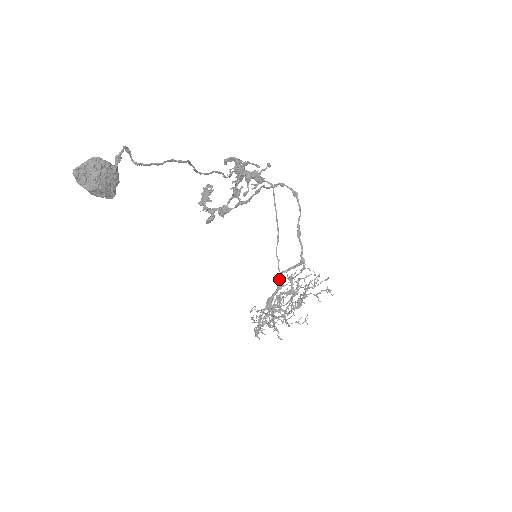
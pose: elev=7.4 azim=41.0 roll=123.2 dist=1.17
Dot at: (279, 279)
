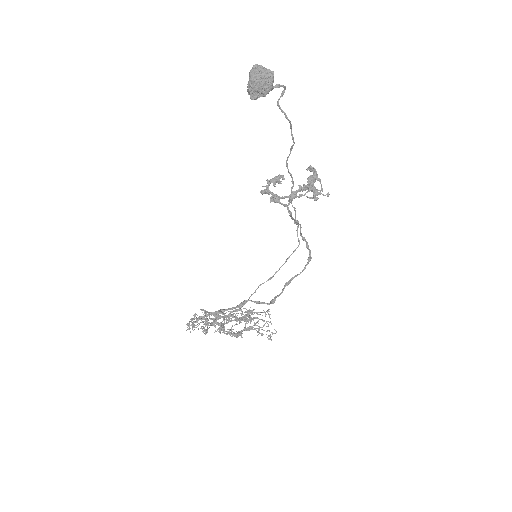
Dot at: (244, 302)
